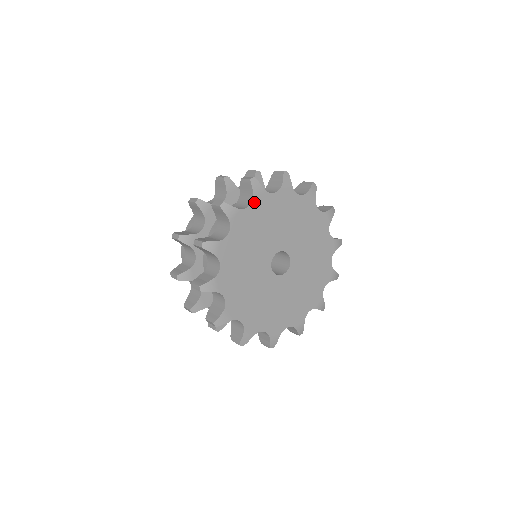
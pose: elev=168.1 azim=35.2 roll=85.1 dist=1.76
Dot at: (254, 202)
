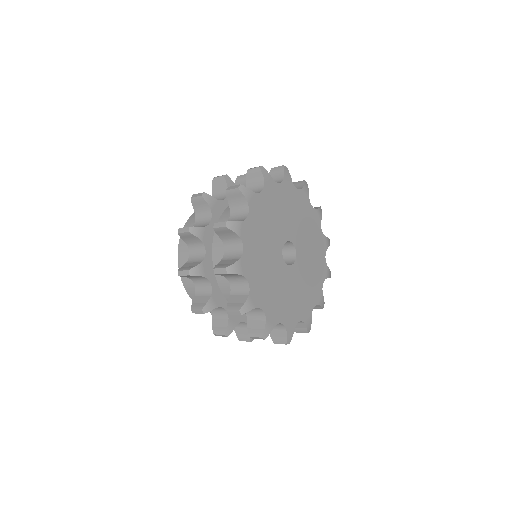
Dot at: (265, 188)
